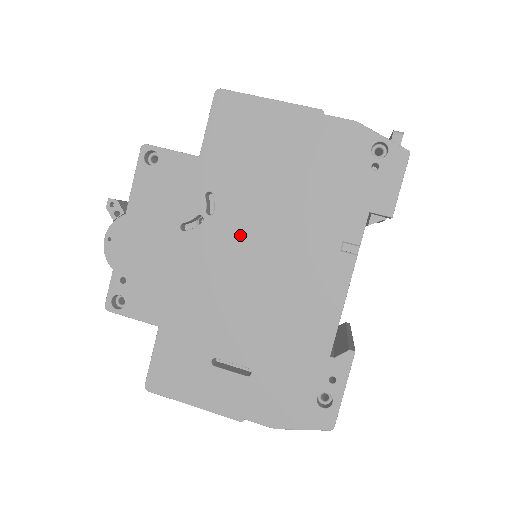
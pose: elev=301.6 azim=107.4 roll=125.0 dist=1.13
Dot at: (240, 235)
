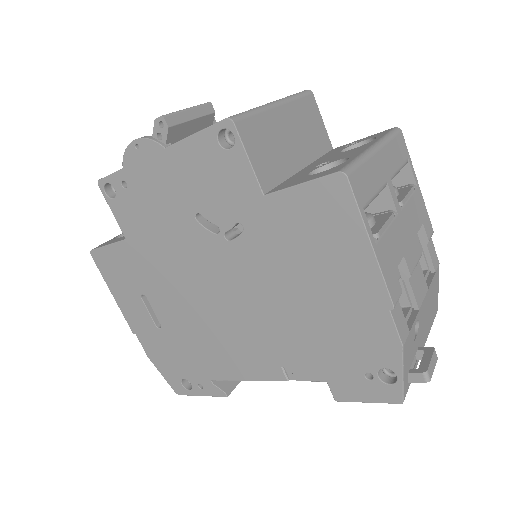
Dot at: (231, 276)
